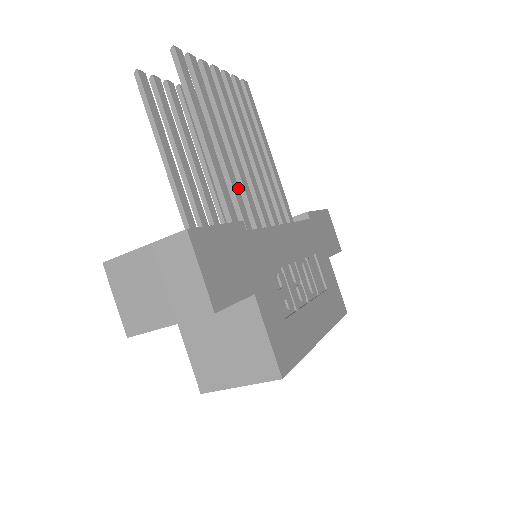
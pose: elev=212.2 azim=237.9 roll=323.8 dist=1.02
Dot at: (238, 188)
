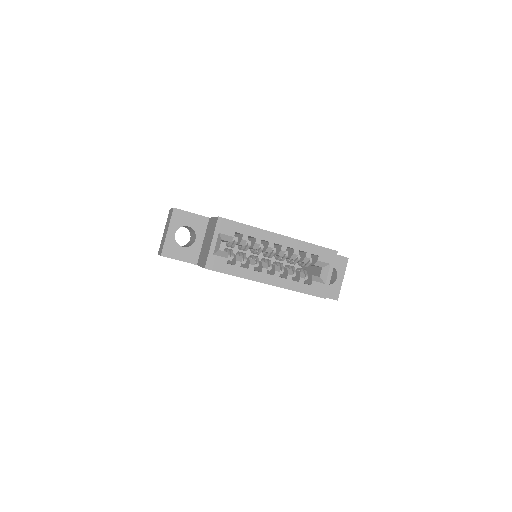
Dot at: occluded
